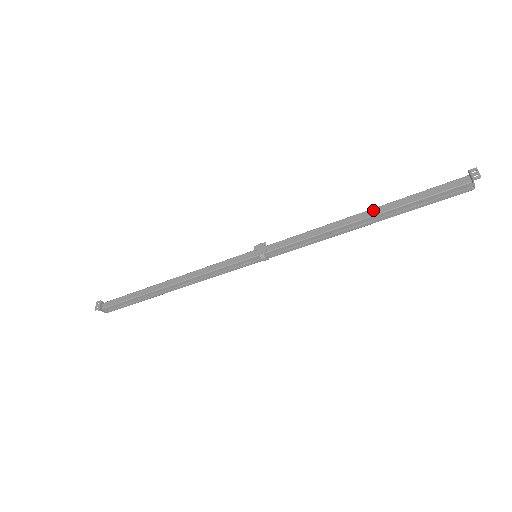
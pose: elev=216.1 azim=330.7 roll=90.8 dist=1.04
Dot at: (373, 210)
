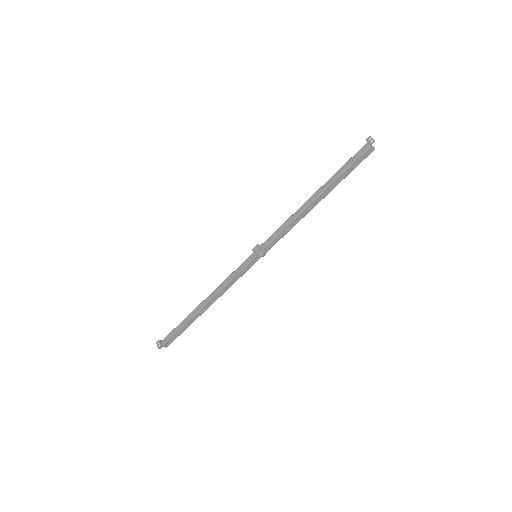
Dot at: (319, 191)
